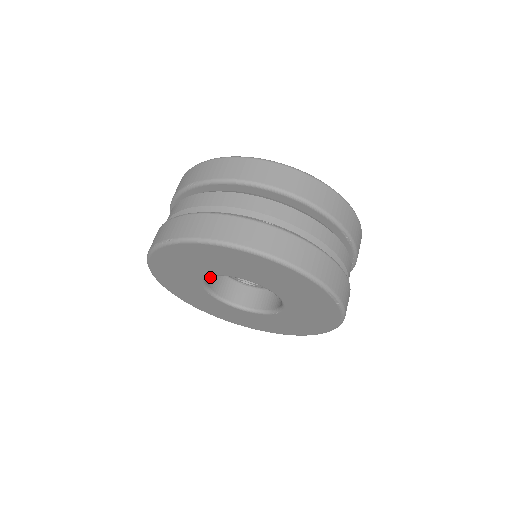
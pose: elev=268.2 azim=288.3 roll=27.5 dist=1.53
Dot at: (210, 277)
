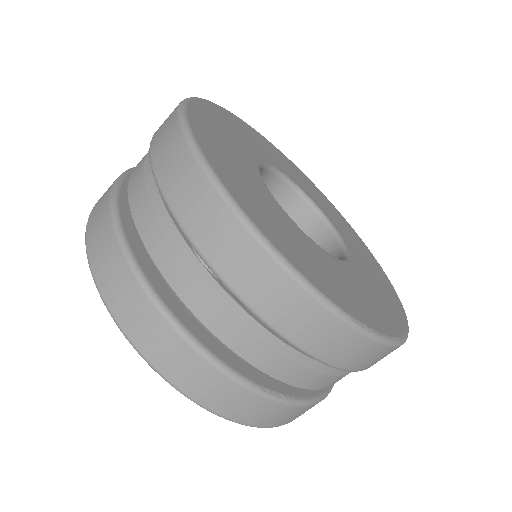
Dot at: occluded
